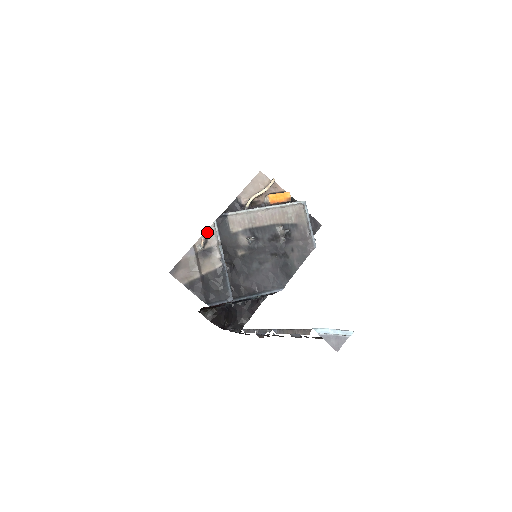
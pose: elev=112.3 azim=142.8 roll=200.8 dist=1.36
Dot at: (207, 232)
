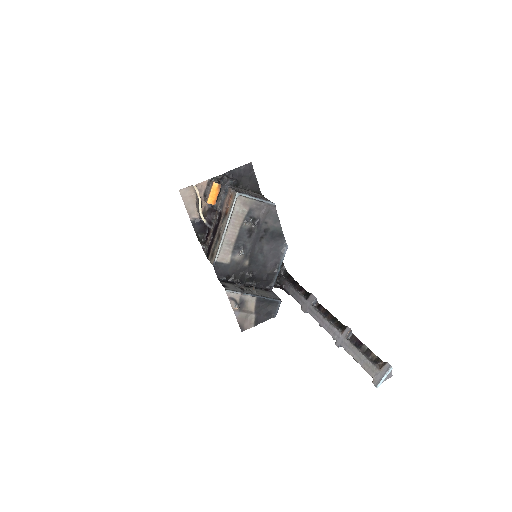
Dot at: (229, 297)
